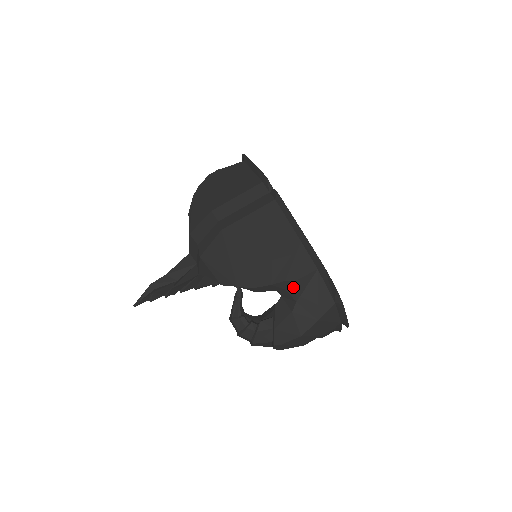
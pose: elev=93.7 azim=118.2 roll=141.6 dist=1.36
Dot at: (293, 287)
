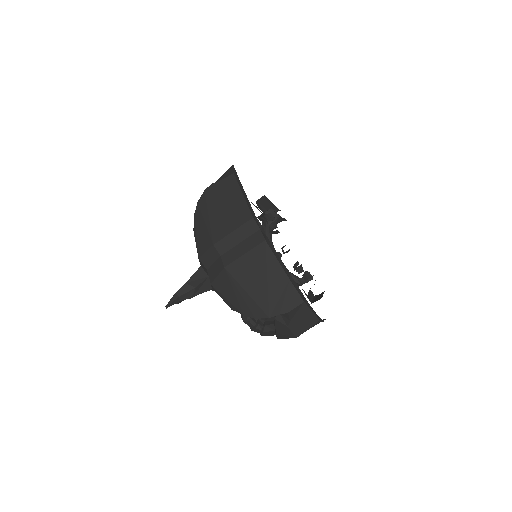
Dot at: (286, 315)
